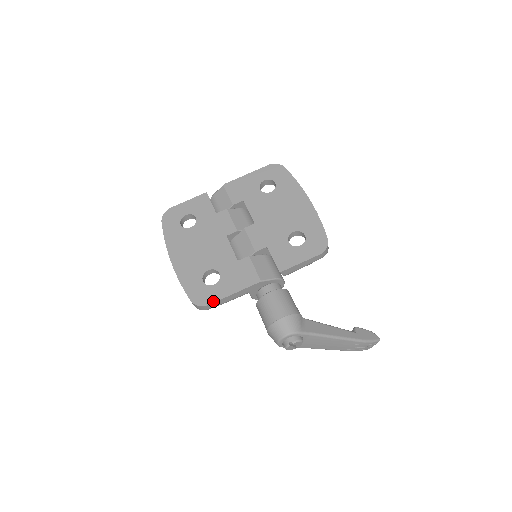
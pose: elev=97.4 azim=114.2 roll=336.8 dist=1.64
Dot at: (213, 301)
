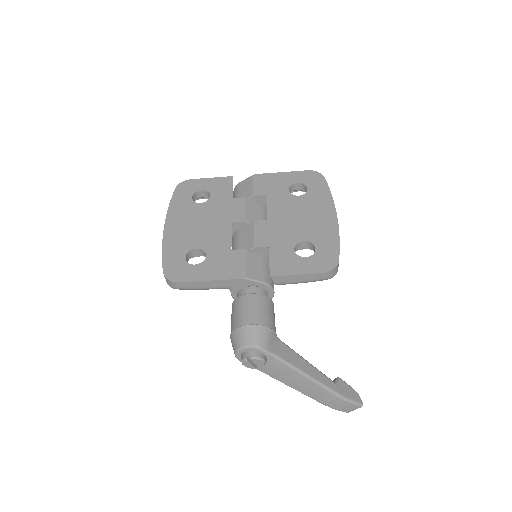
Dot at: (185, 280)
